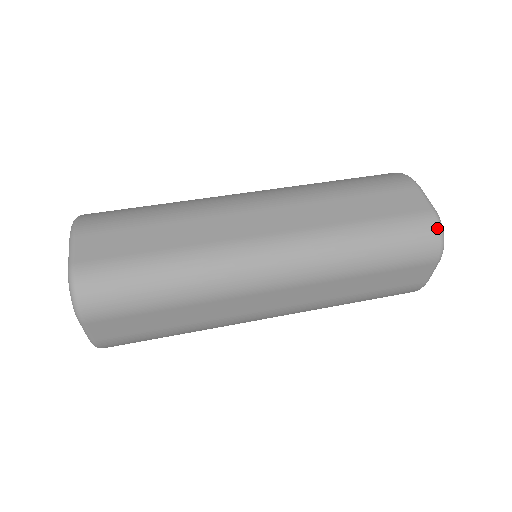
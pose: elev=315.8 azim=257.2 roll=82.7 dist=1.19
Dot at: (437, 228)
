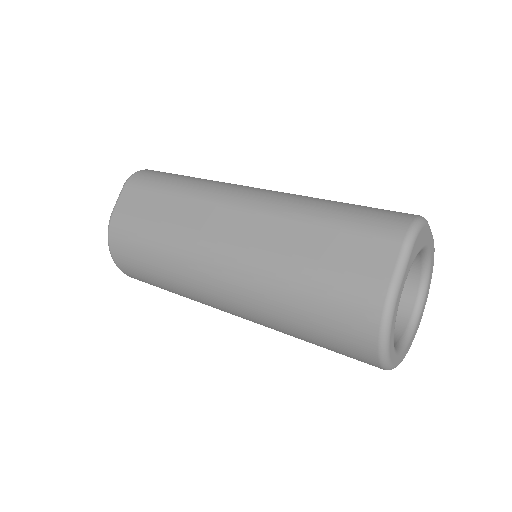
Dot at: (415, 216)
